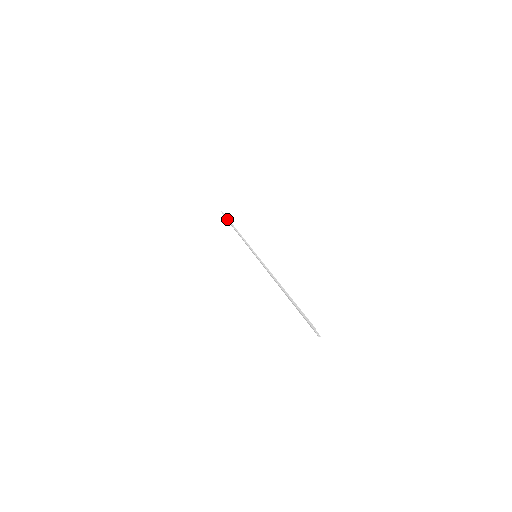
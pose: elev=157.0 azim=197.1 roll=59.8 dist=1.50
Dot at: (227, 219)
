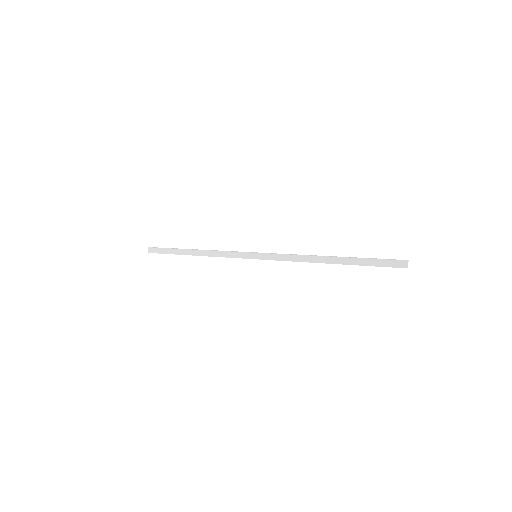
Dot at: (170, 248)
